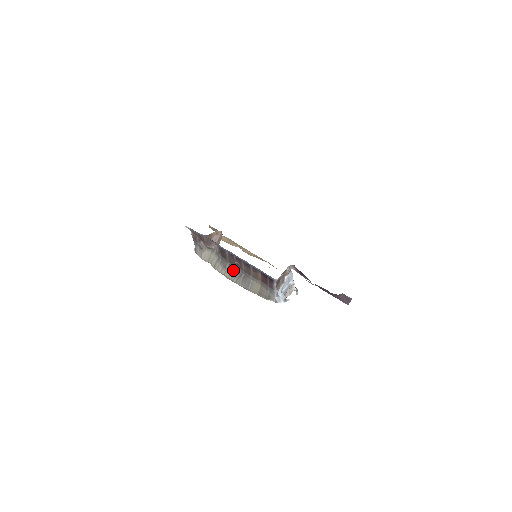
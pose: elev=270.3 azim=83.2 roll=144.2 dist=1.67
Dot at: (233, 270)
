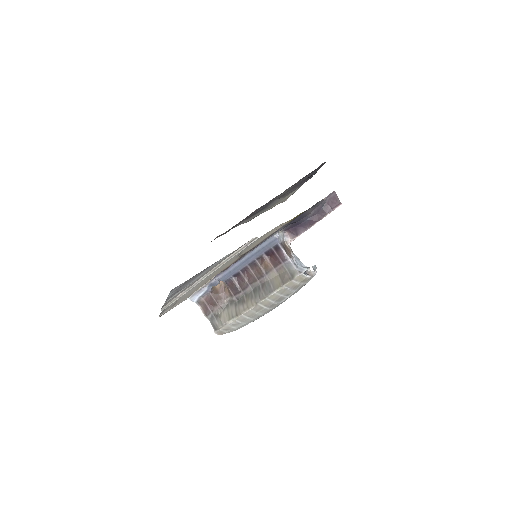
Dot at: (251, 294)
